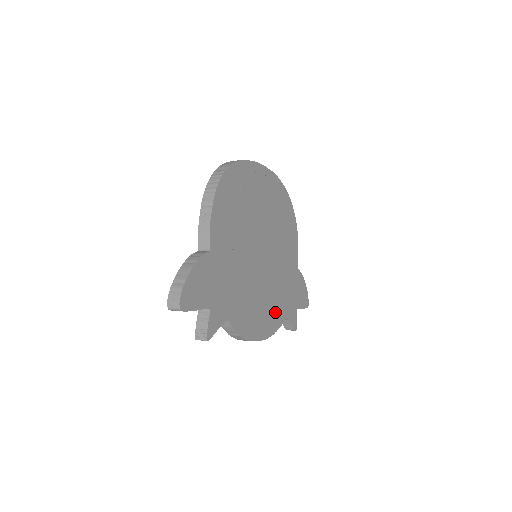
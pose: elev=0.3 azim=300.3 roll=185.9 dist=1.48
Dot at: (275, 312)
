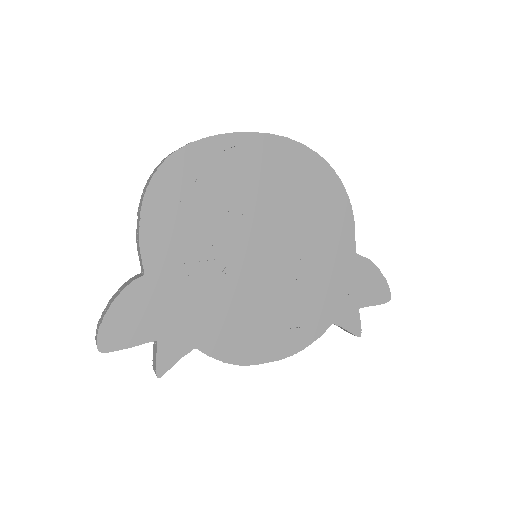
Dot at: (304, 321)
